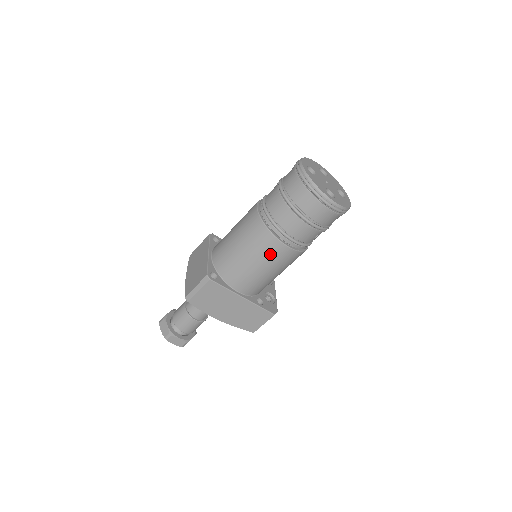
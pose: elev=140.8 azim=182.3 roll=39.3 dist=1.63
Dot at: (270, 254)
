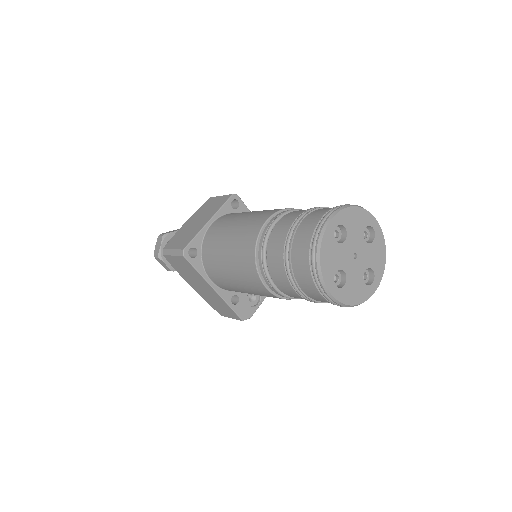
Dot at: (248, 281)
